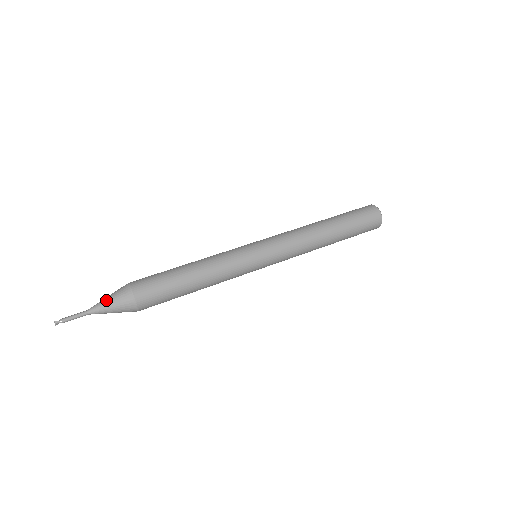
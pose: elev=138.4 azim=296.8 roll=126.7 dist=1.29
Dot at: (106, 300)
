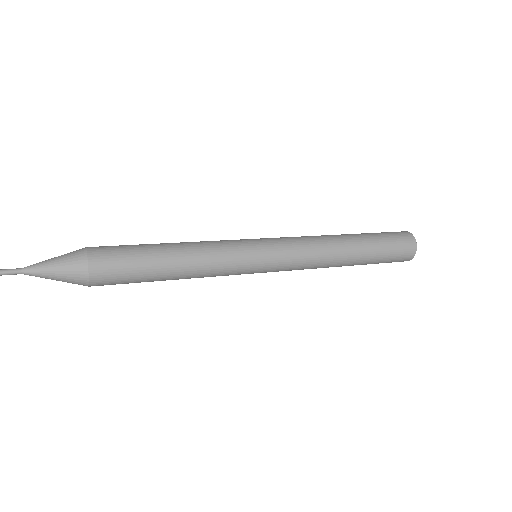
Dot at: (50, 262)
